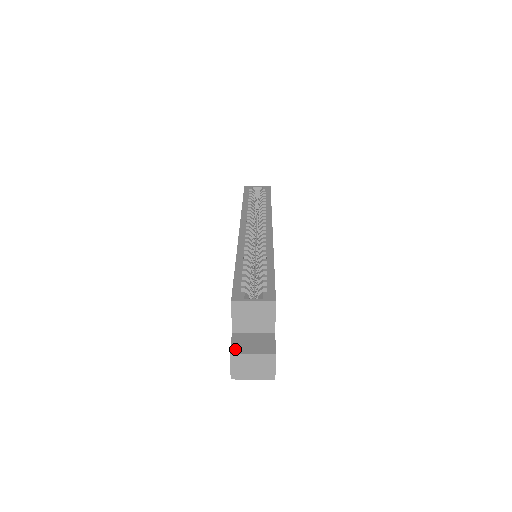
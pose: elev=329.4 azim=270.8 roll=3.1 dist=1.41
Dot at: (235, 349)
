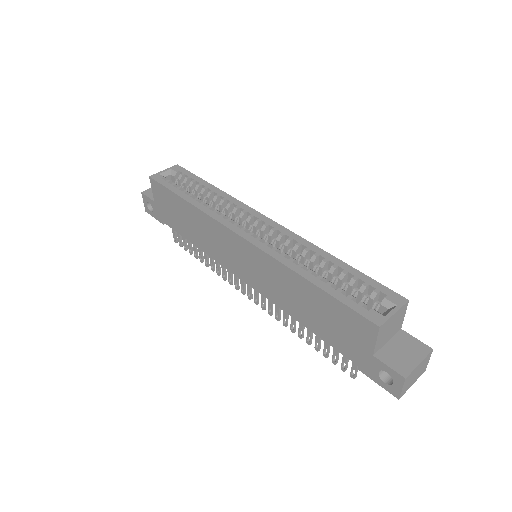
Dot at: (402, 370)
